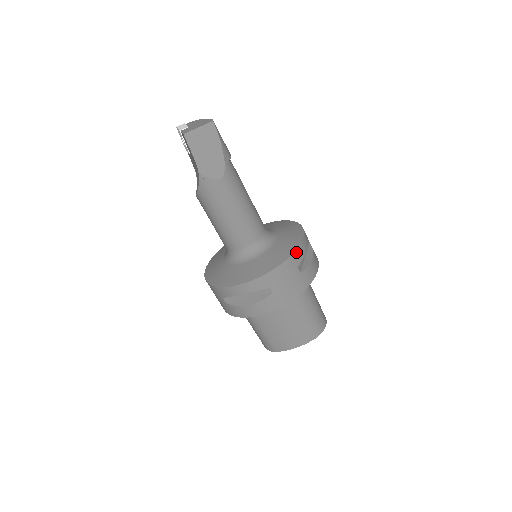
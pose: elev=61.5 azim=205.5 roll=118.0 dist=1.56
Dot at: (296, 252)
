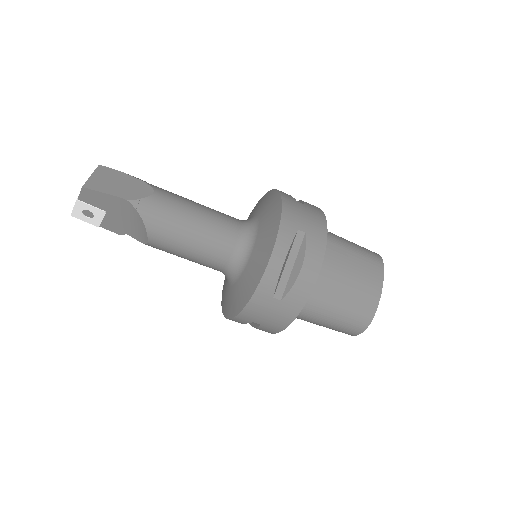
Dot at: (281, 193)
